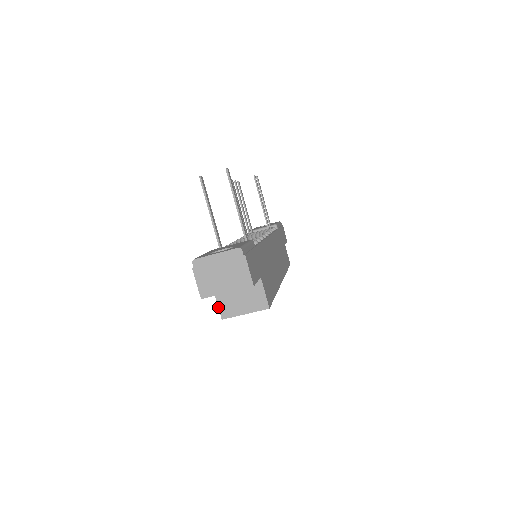
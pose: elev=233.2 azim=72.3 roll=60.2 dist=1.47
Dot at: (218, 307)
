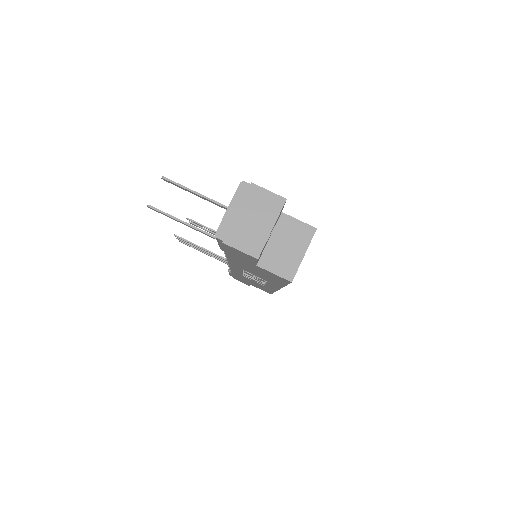
Dot at: (277, 276)
